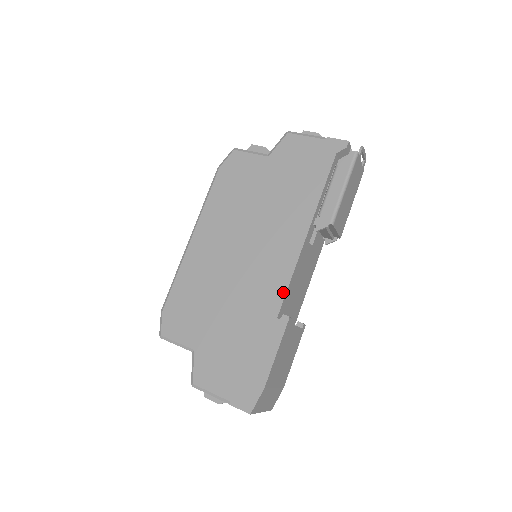
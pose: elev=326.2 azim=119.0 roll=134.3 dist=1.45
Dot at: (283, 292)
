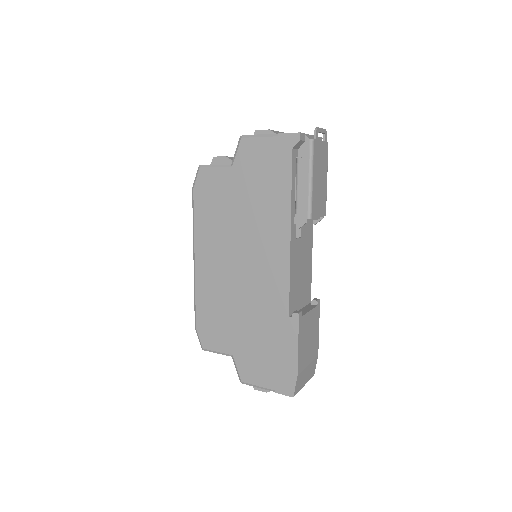
Dot at: (287, 293)
